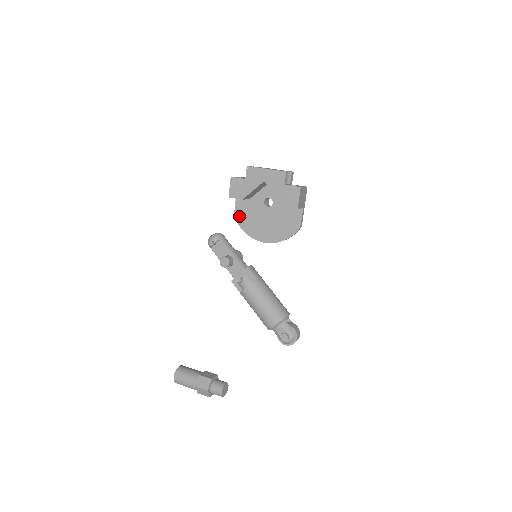
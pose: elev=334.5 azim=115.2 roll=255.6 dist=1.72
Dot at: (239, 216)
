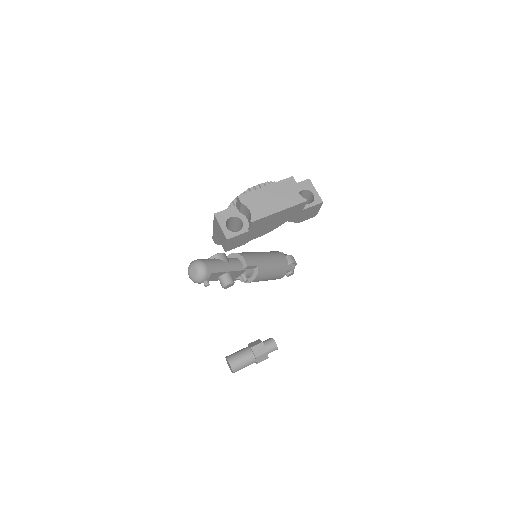
Dot at: occluded
